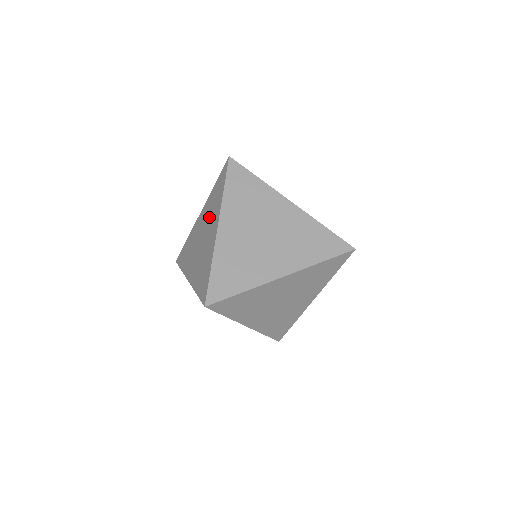
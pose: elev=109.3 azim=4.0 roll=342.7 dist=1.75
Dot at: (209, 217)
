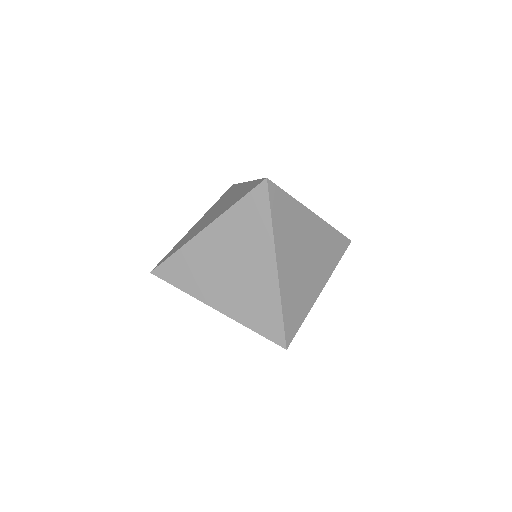
Dot at: (242, 245)
